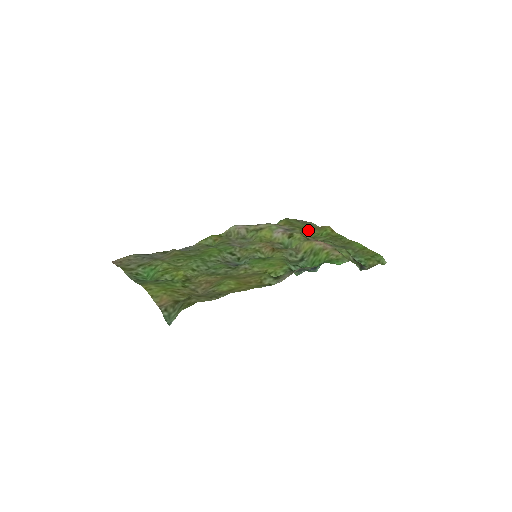
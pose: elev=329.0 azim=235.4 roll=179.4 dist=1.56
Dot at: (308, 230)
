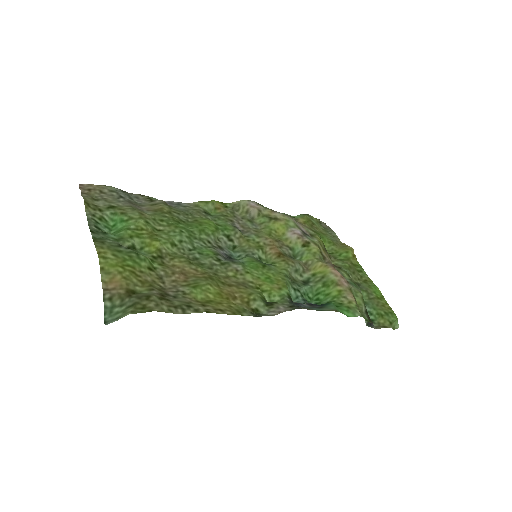
Dot at: (327, 241)
